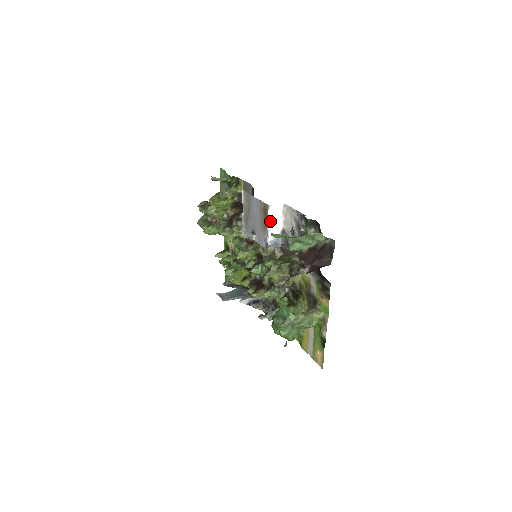
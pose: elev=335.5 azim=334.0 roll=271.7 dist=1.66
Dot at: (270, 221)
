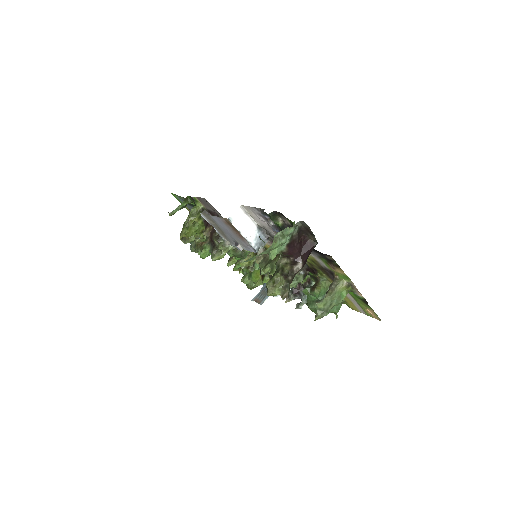
Dot at: (240, 230)
